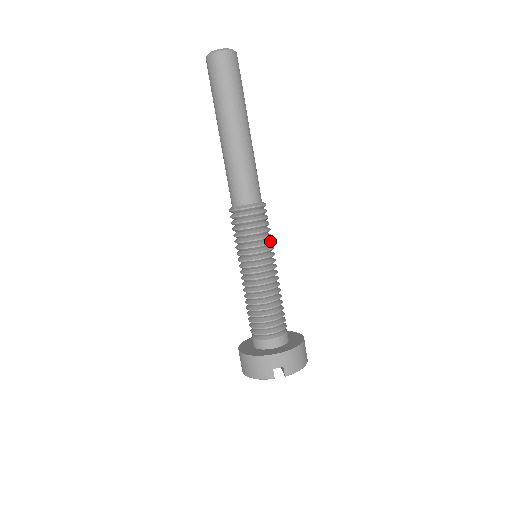
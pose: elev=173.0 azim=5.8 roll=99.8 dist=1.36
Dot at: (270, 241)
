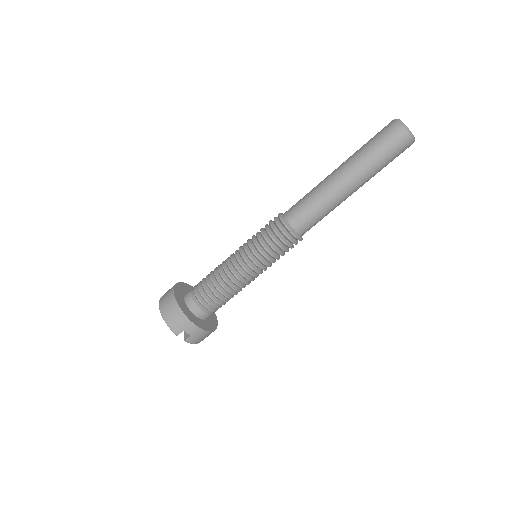
Dot at: occluded
